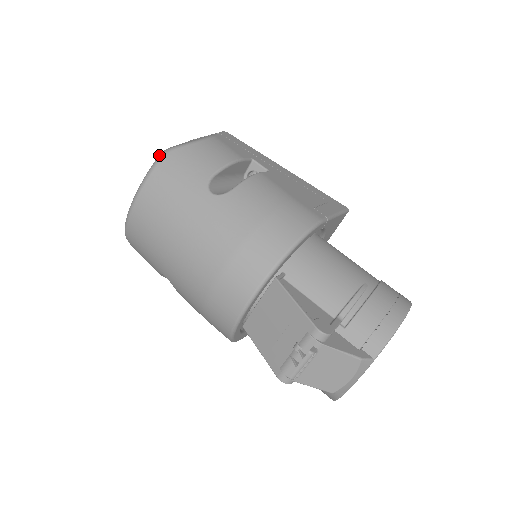
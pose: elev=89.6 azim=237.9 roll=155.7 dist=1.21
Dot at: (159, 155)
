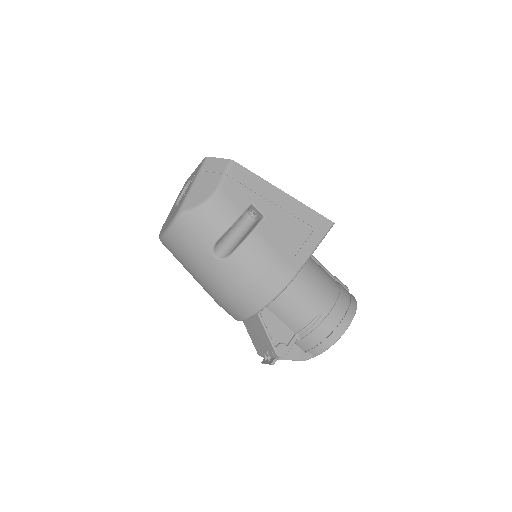
Dot at: (176, 215)
